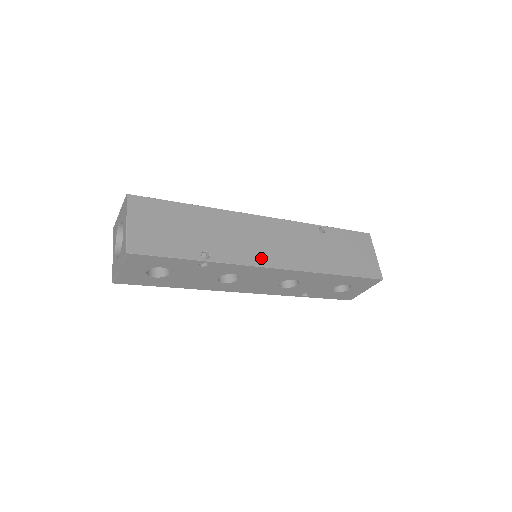
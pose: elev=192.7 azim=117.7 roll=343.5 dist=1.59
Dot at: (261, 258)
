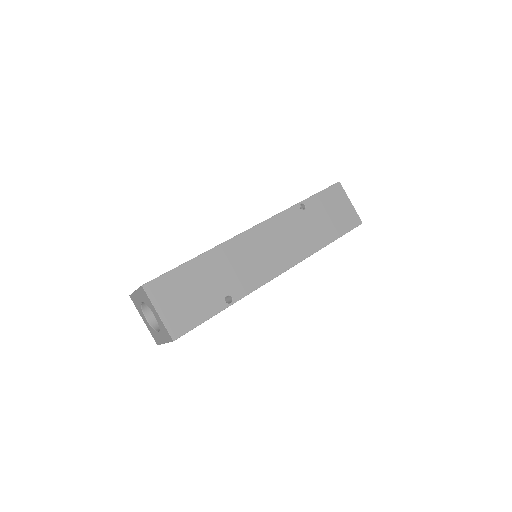
Dot at: occluded
